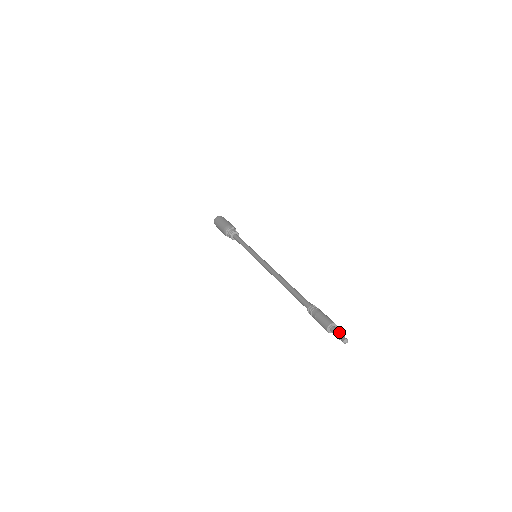
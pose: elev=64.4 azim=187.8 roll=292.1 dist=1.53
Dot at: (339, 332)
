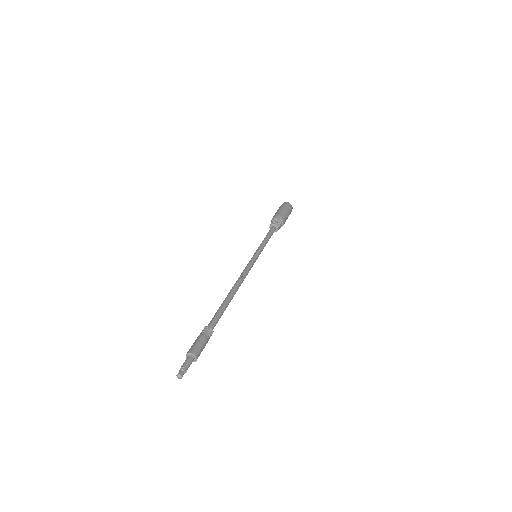
Dot at: (186, 365)
